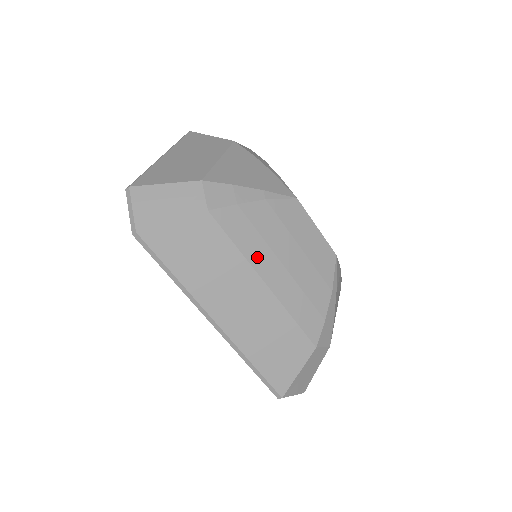
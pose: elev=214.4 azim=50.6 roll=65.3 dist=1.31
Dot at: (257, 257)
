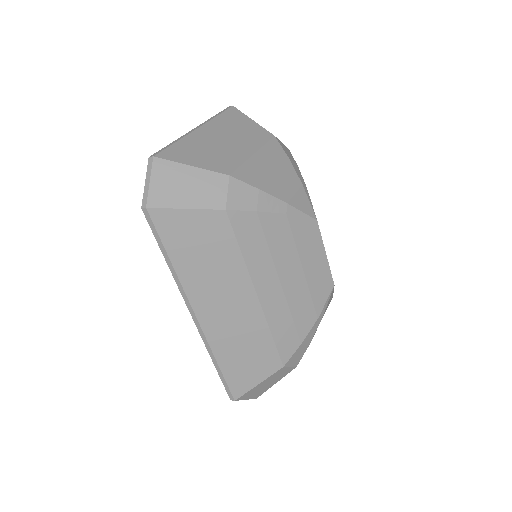
Dot at: (258, 268)
